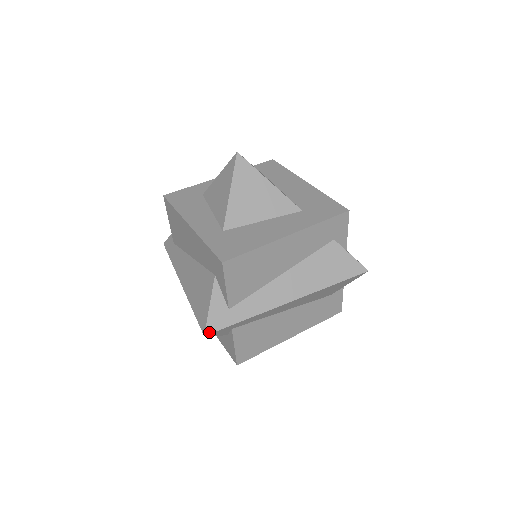
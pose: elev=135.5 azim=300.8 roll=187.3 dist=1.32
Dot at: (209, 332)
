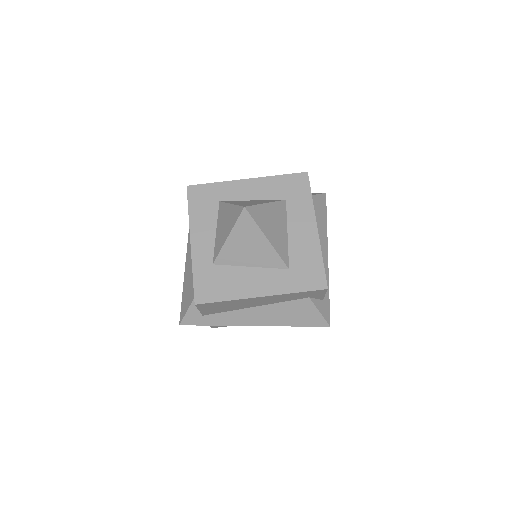
Dot at: (183, 324)
